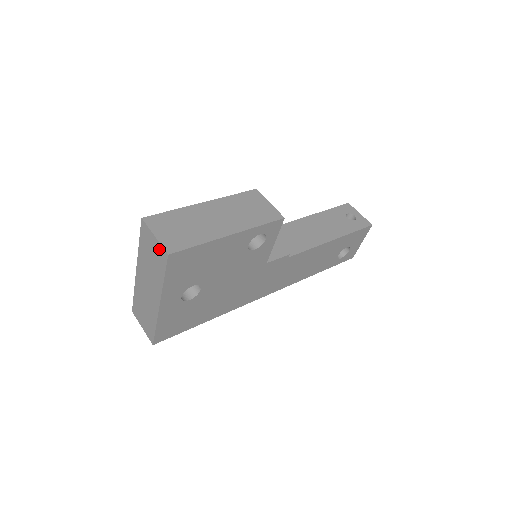
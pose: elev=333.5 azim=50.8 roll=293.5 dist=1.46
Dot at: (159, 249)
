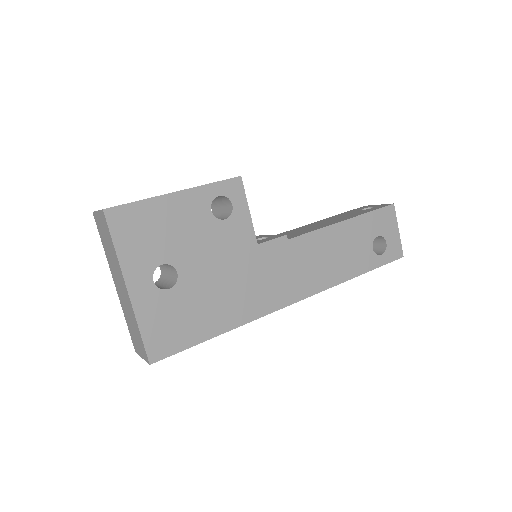
Dot at: (102, 218)
